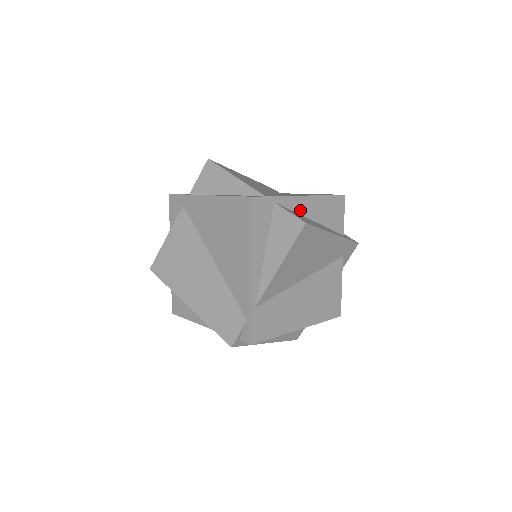
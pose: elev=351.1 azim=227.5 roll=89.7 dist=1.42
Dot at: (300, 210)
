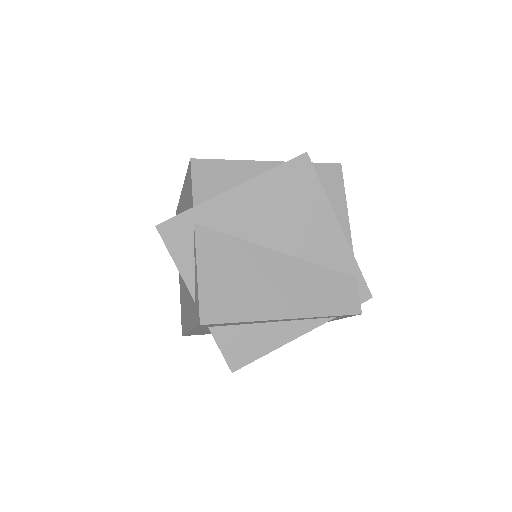
Dot at: occluded
